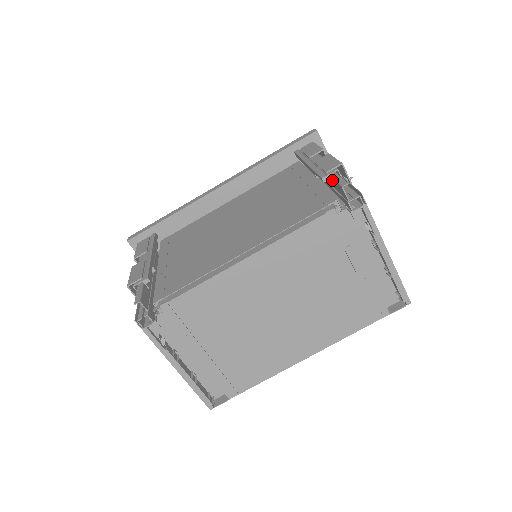
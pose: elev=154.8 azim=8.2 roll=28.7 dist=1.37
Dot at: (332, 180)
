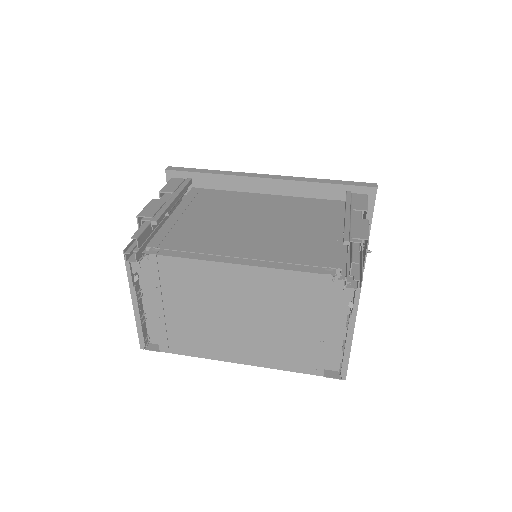
Dot at: (351, 247)
